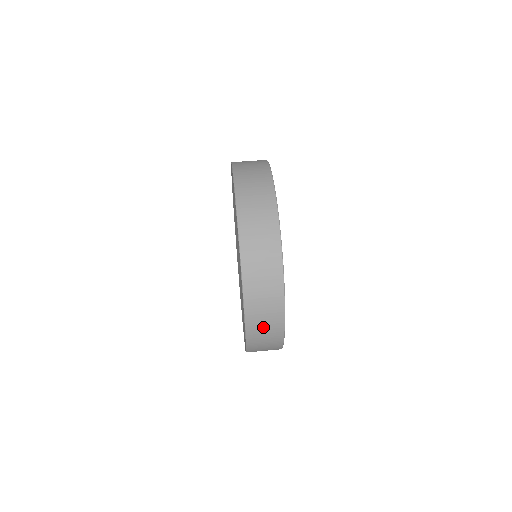
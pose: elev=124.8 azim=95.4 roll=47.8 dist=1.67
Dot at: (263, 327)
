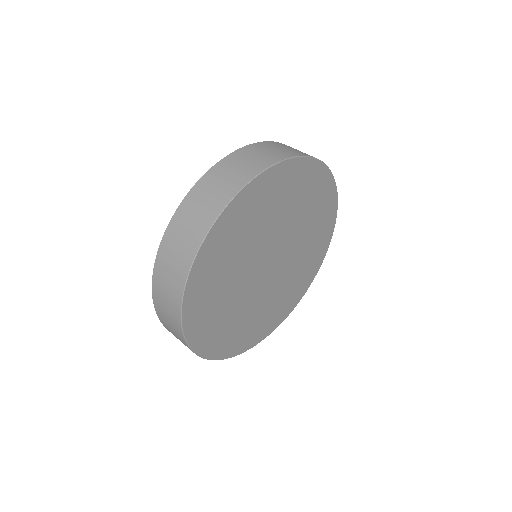
Dot at: occluded
